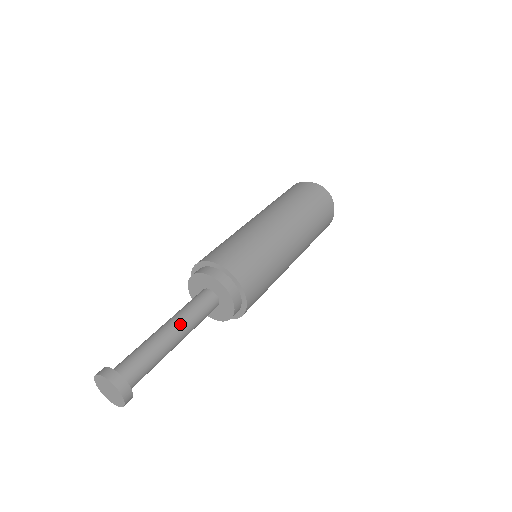
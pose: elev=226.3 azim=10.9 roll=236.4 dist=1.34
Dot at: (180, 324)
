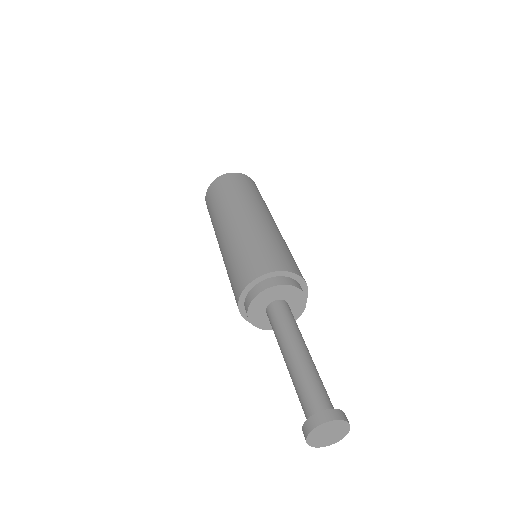
Dot at: (303, 341)
